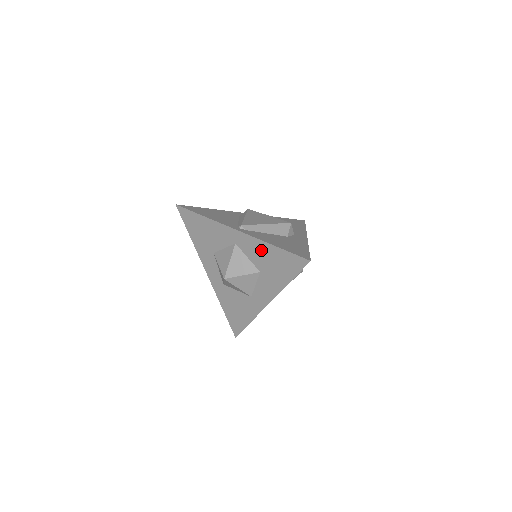
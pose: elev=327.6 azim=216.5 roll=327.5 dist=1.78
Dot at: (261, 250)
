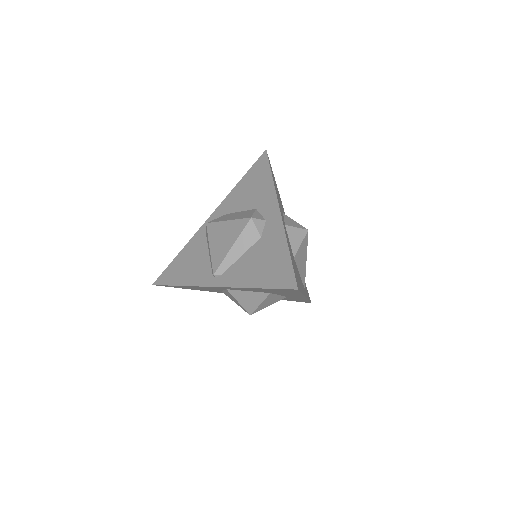
Dot at: occluded
